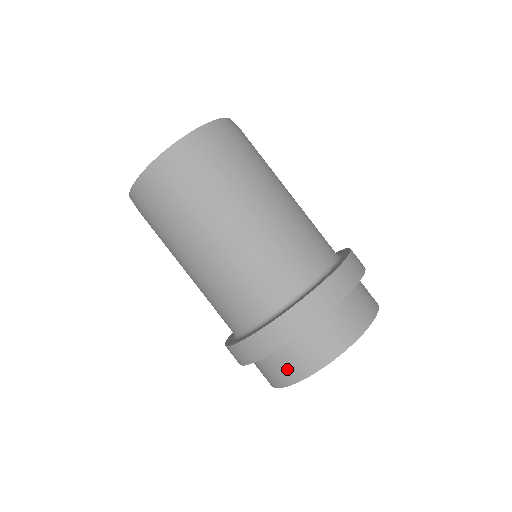
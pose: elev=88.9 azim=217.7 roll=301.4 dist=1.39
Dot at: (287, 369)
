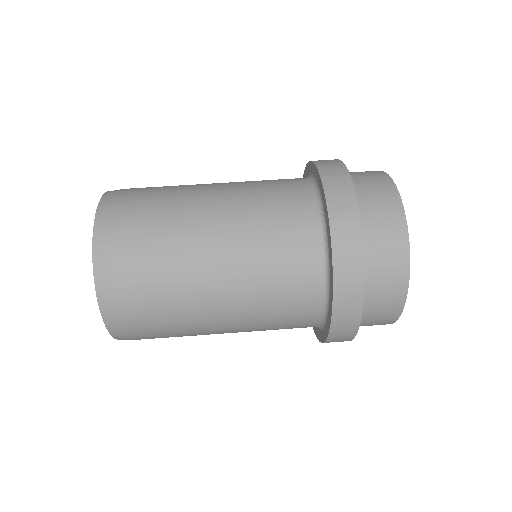
Dot at: (382, 317)
